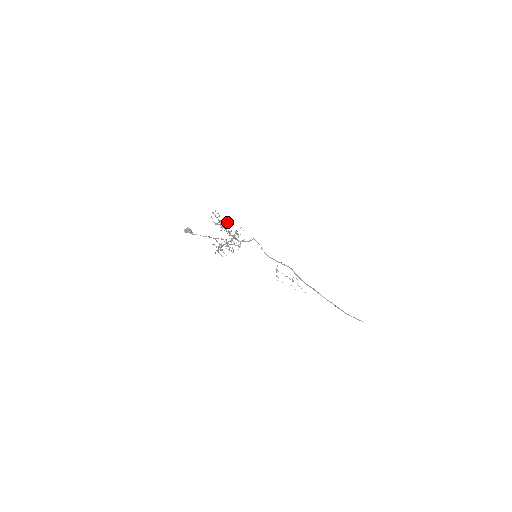
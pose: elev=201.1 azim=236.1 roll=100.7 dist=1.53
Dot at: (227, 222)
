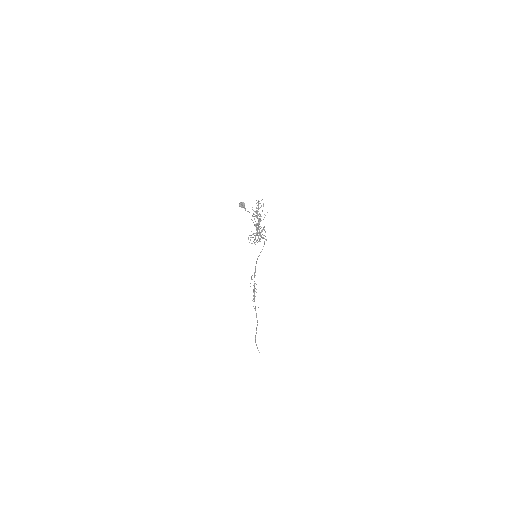
Dot at: occluded
